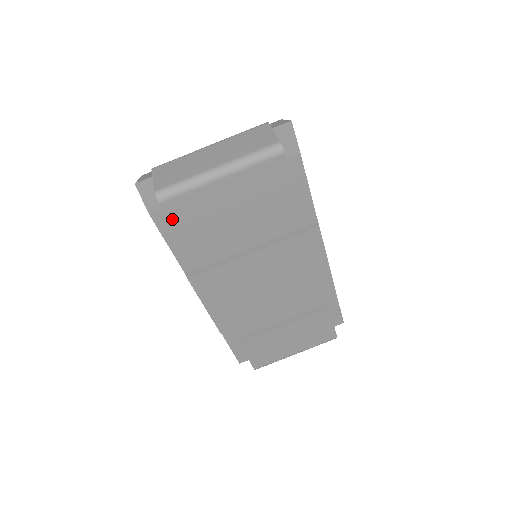
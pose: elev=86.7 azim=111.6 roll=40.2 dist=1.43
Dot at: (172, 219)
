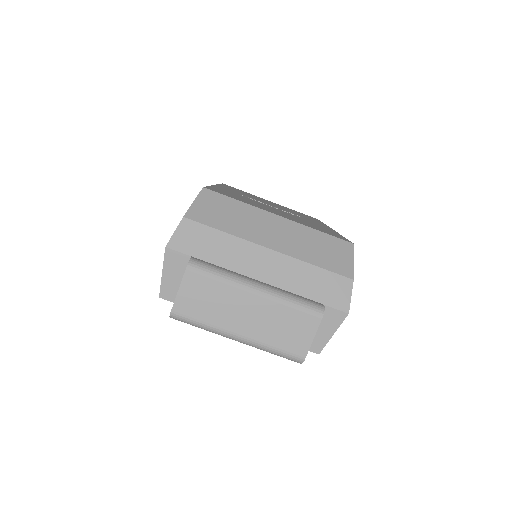
Dot at: occluded
